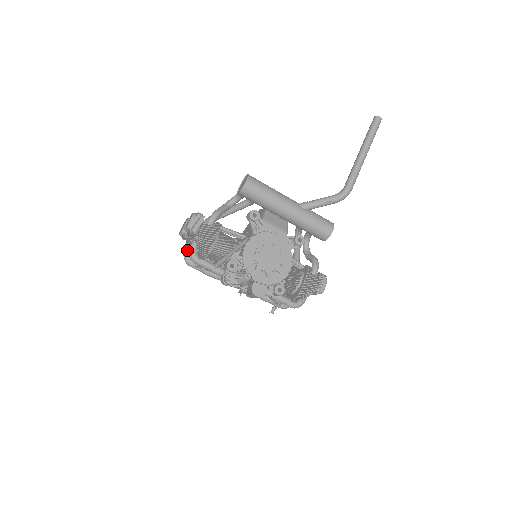
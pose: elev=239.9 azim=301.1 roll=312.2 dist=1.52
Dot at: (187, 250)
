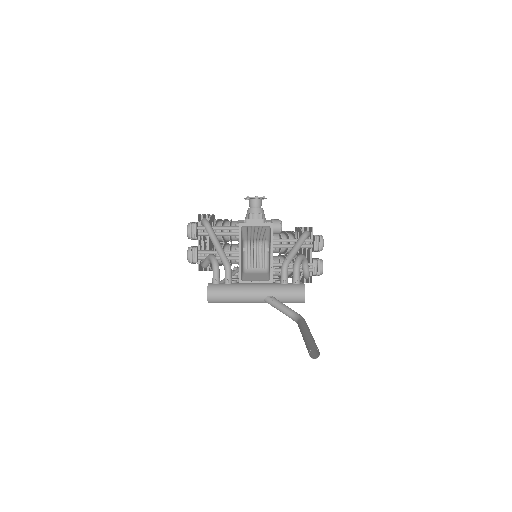
Dot at: occluded
